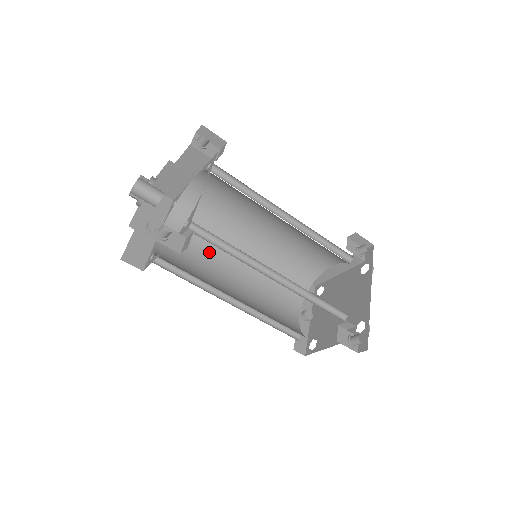
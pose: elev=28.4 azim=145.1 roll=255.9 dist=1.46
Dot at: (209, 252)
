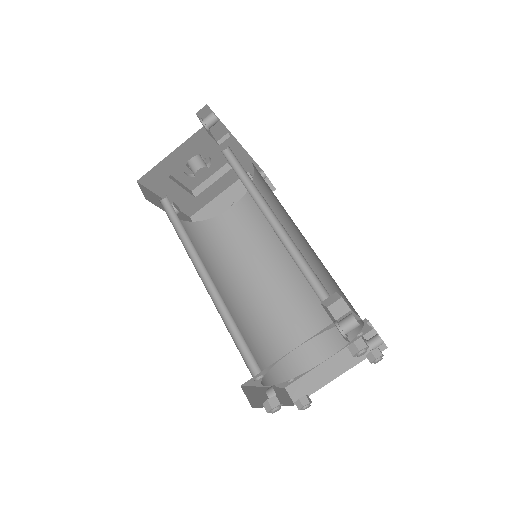
Dot at: (205, 263)
